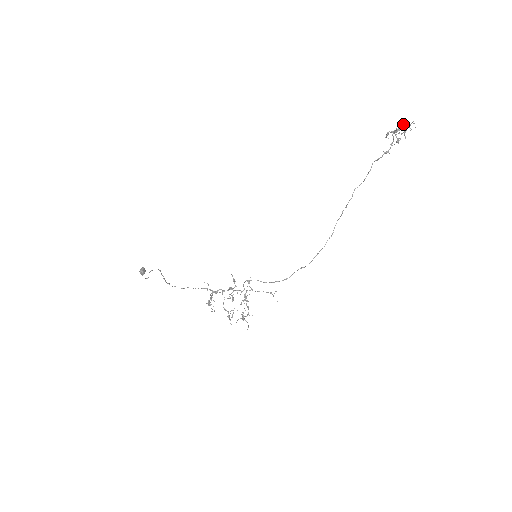
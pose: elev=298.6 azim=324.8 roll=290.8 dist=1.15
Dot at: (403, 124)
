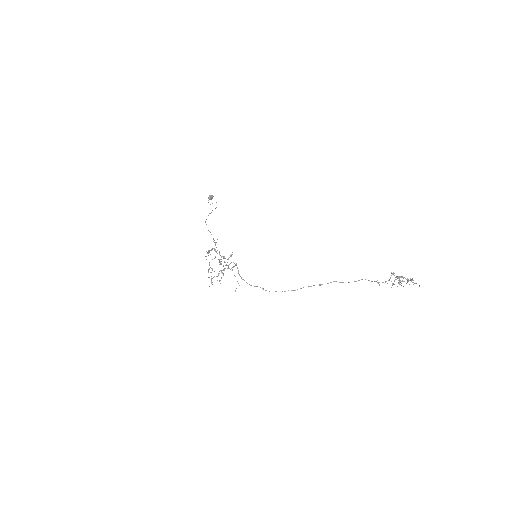
Dot at: (405, 278)
